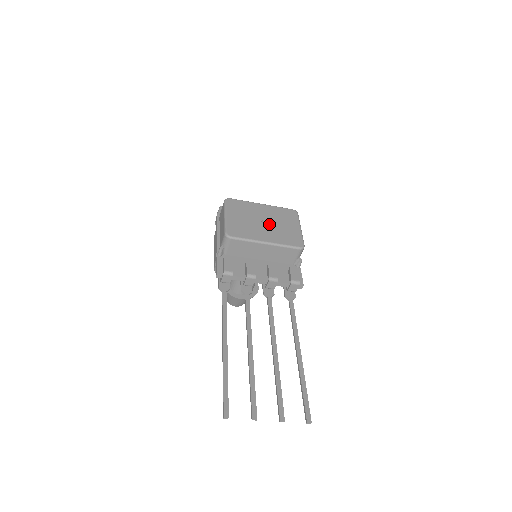
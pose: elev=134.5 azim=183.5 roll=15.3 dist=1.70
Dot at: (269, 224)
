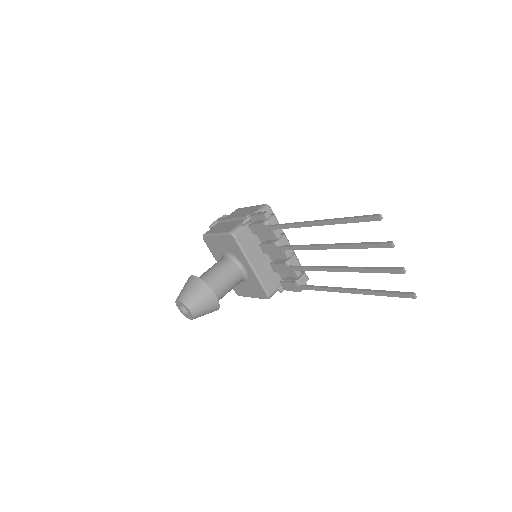
Dot at: occluded
